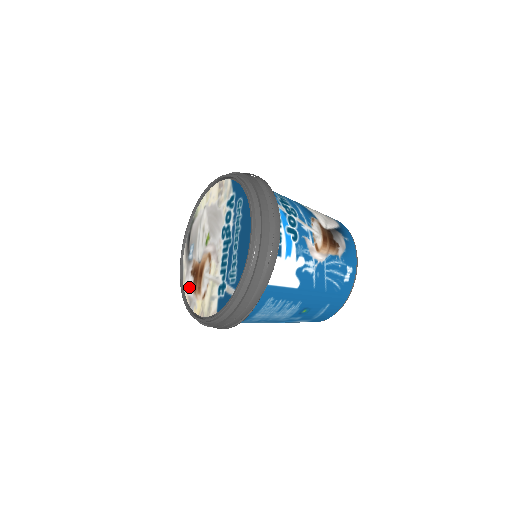
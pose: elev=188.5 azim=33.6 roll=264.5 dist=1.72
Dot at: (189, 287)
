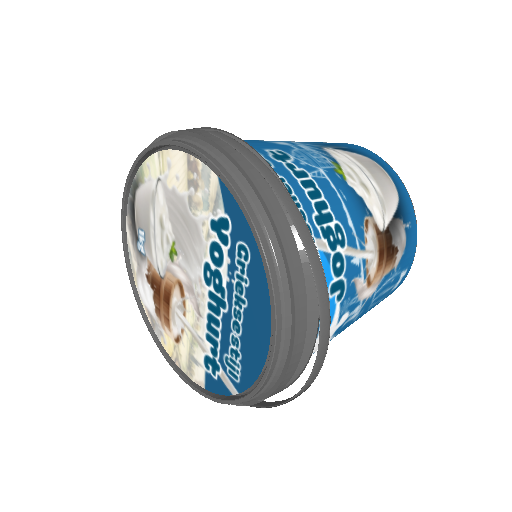
Dot at: (147, 298)
